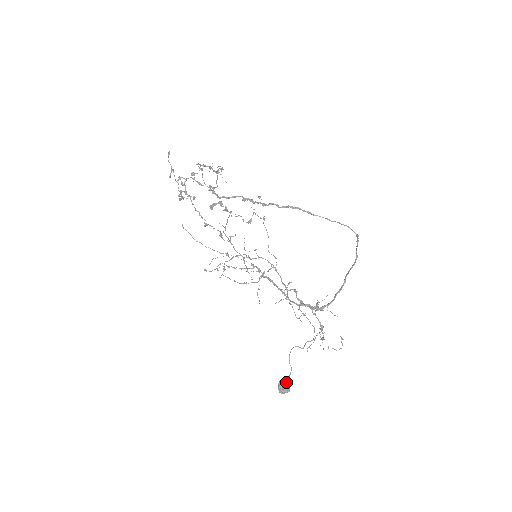
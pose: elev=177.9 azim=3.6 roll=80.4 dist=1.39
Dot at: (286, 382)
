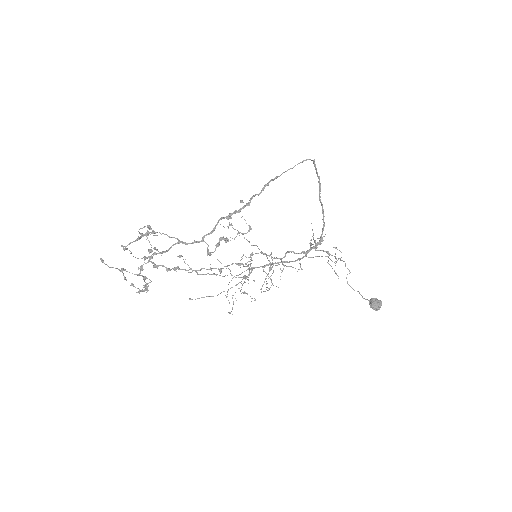
Dot at: (374, 300)
